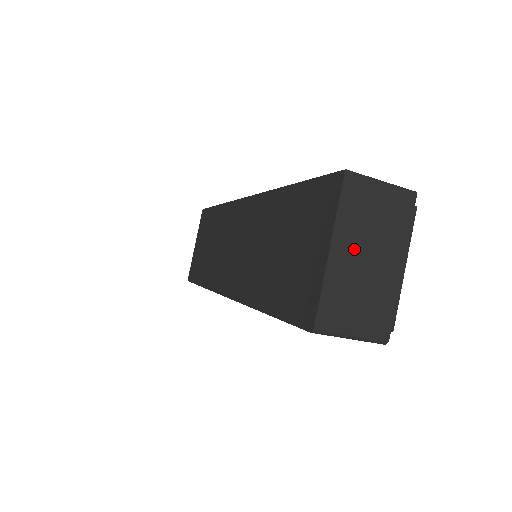
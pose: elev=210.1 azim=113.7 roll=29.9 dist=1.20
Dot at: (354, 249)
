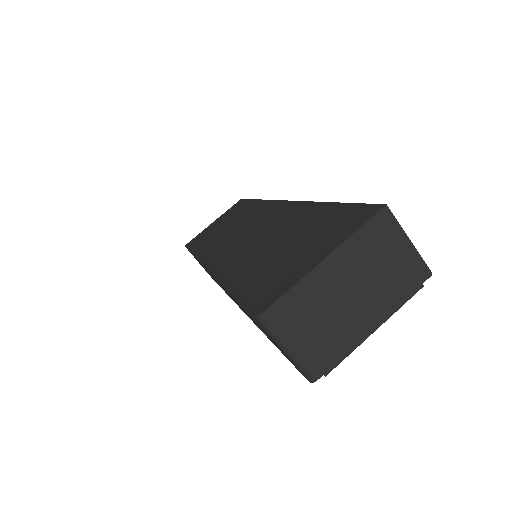
Dot at: (345, 276)
